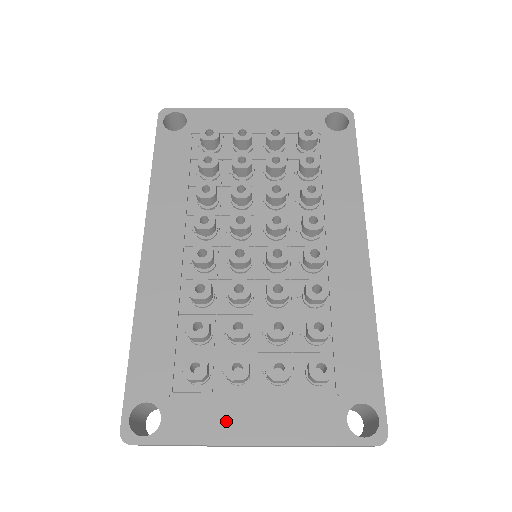
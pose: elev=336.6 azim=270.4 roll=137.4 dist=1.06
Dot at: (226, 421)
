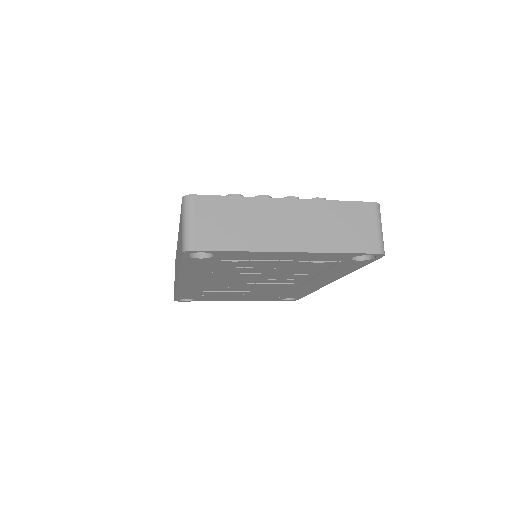
Dot at: occluded
